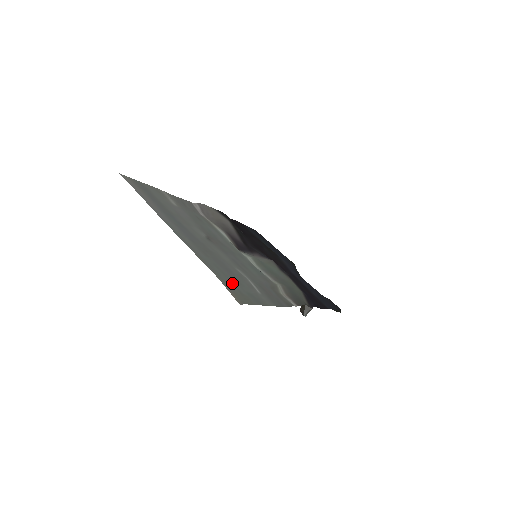
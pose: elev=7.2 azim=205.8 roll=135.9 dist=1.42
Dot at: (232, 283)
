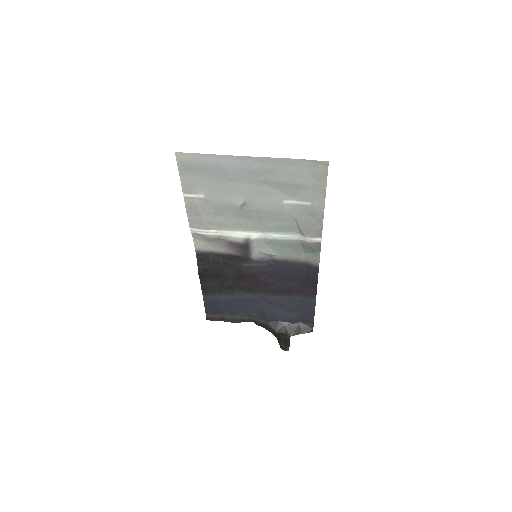
Dot at: (304, 175)
